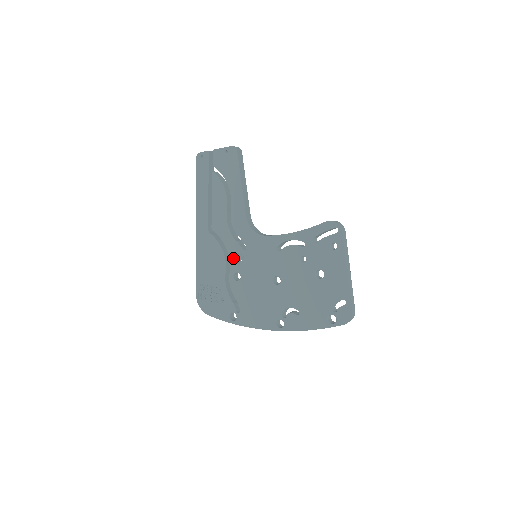
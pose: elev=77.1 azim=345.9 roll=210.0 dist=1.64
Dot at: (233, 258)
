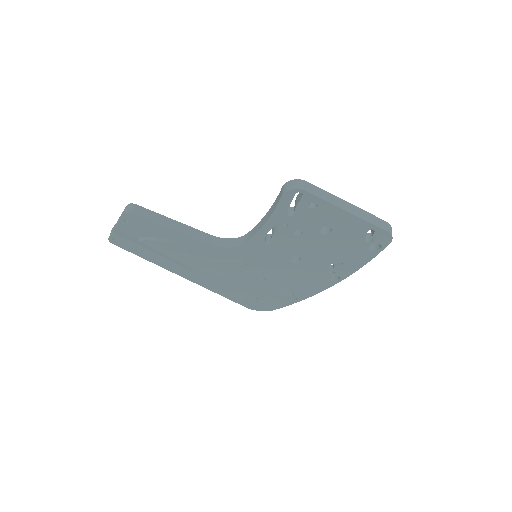
Dot at: (241, 273)
